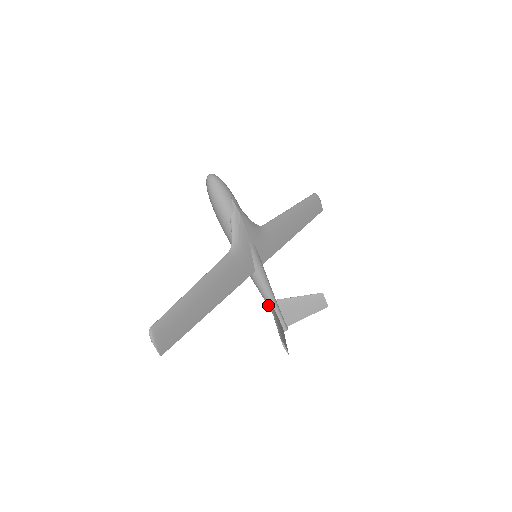
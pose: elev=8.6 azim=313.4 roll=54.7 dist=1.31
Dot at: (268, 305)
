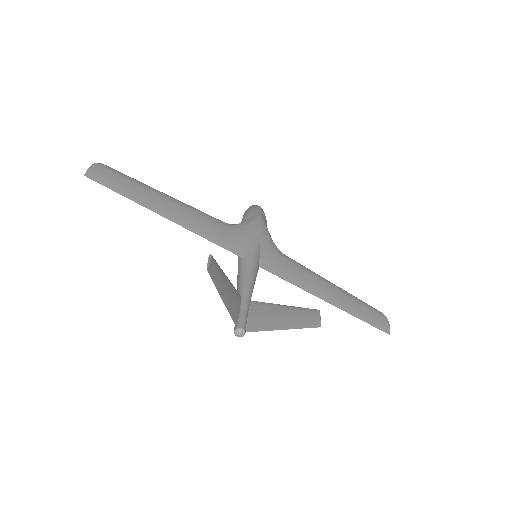
Dot at: occluded
